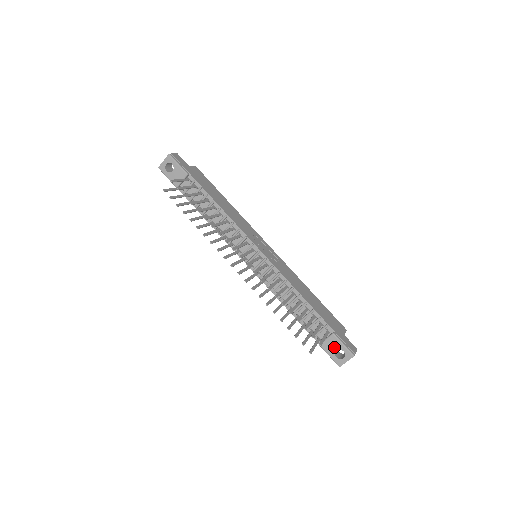
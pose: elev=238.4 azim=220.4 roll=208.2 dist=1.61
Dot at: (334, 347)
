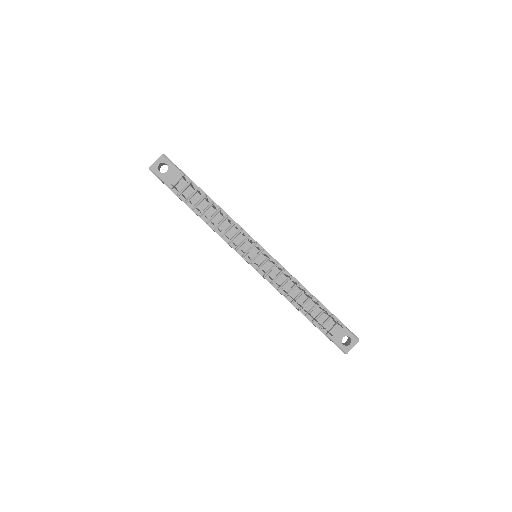
Dot at: (341, 335)
